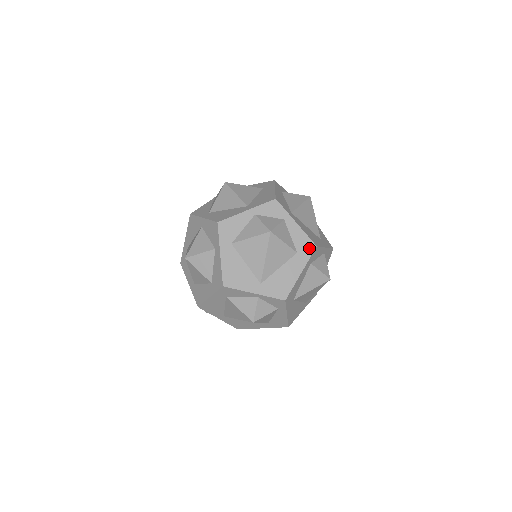
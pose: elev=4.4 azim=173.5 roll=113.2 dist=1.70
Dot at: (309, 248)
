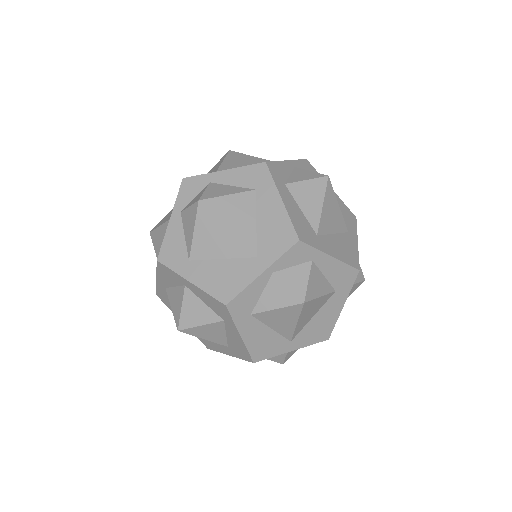
Dot at: (261, 172)
